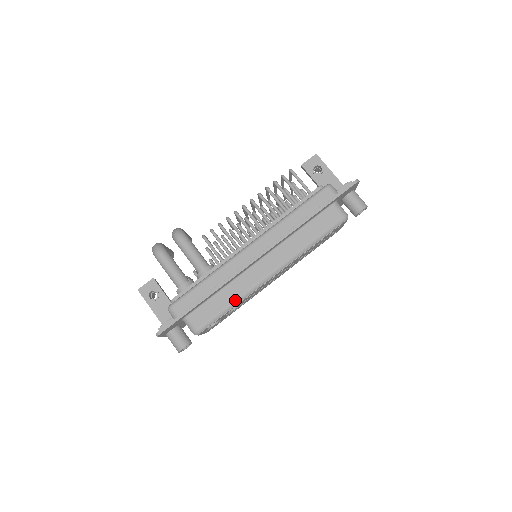
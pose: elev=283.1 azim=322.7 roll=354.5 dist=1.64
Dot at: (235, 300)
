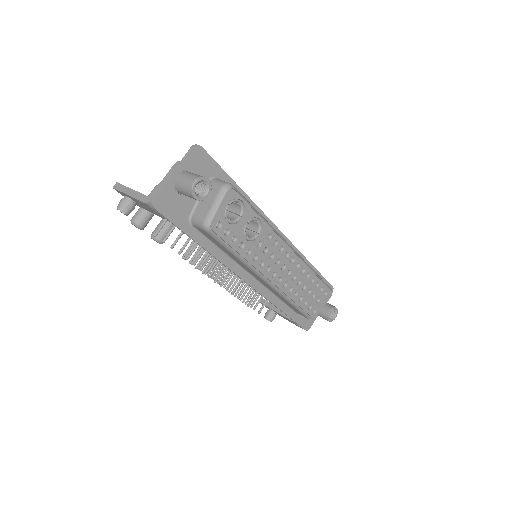
Dot at: (264, 218)
